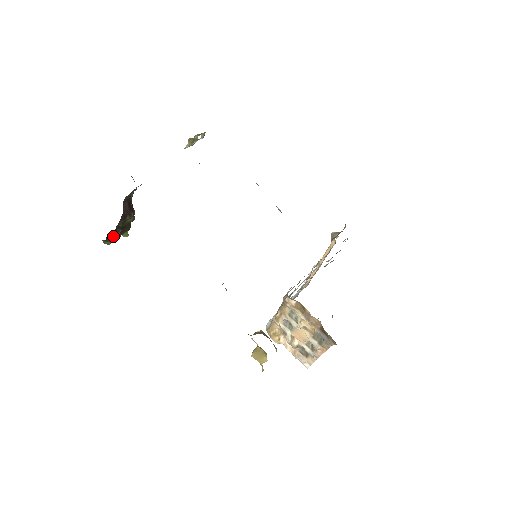
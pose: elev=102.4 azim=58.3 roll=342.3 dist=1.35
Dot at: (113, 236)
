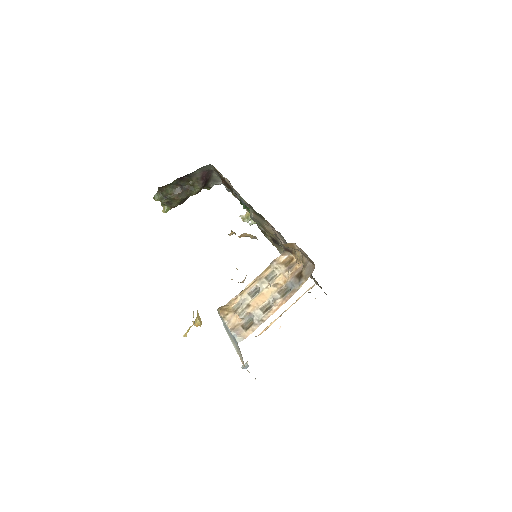
Dot at: (172, 191)
